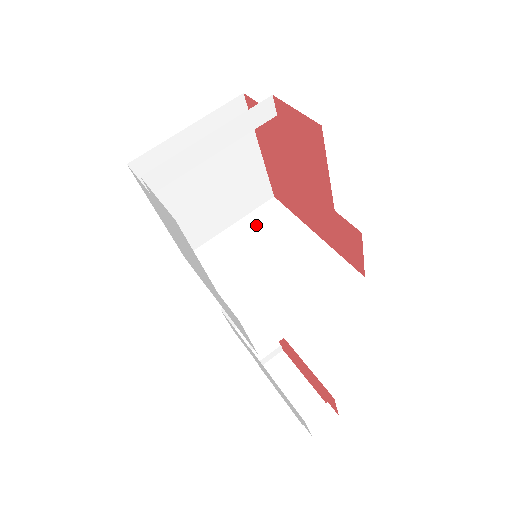
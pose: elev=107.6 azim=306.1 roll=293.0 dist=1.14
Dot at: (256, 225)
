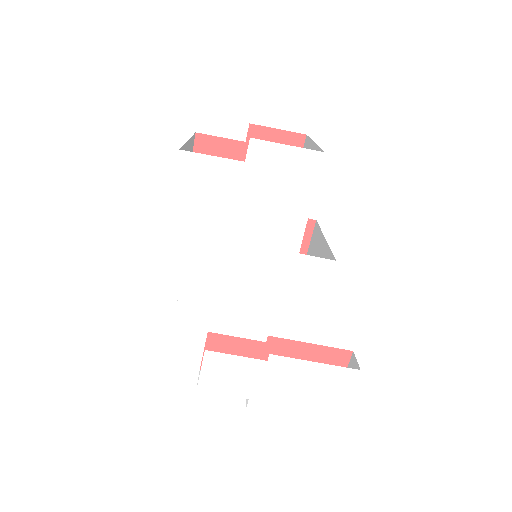
Dot at: occluded
